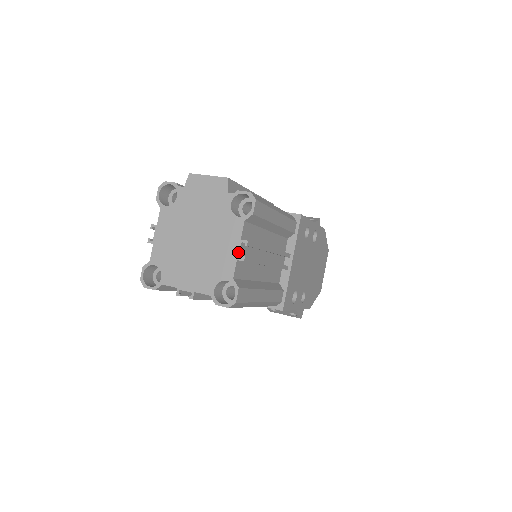
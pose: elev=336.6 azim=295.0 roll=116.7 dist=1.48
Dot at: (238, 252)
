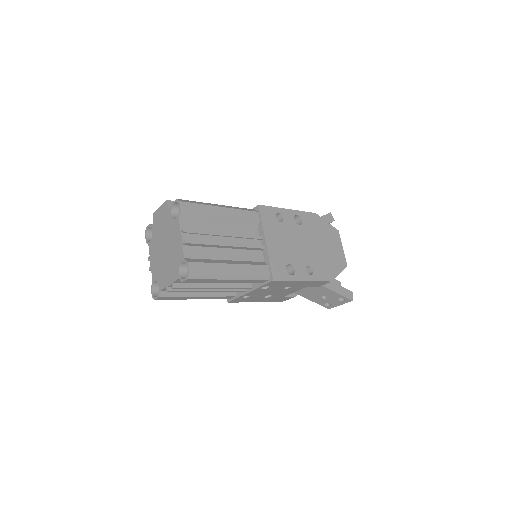
Dot at: (181, 240)
